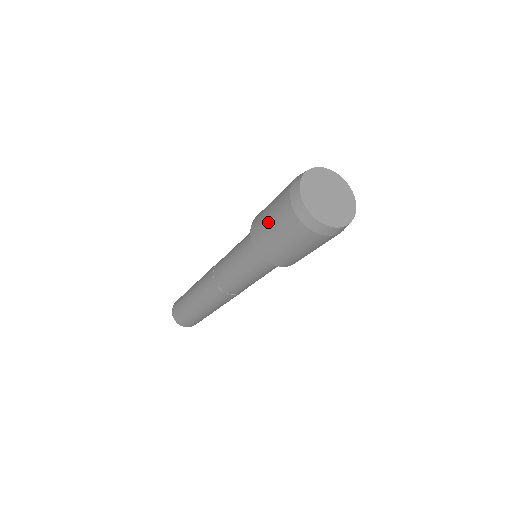
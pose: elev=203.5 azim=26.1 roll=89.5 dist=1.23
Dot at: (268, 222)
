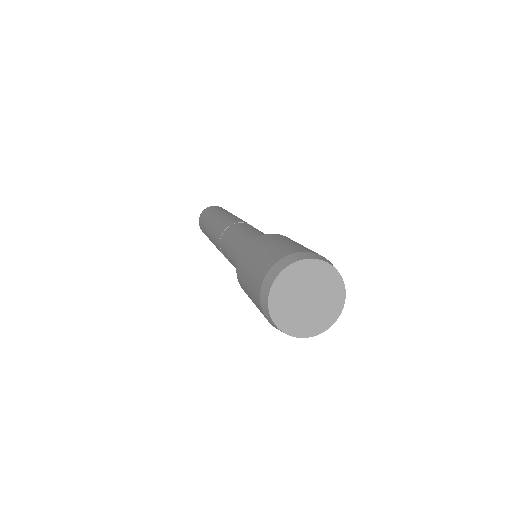
Dot at: (249, 267)
